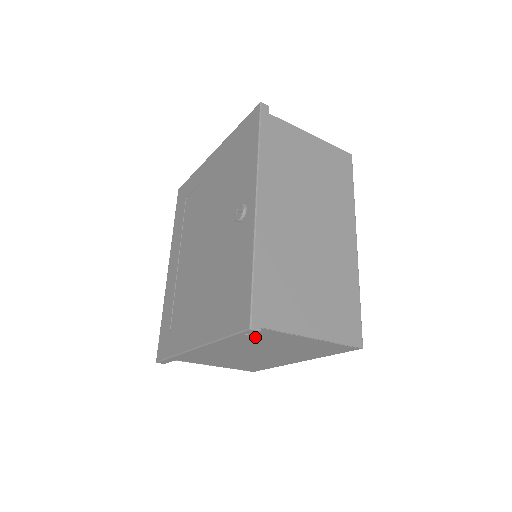
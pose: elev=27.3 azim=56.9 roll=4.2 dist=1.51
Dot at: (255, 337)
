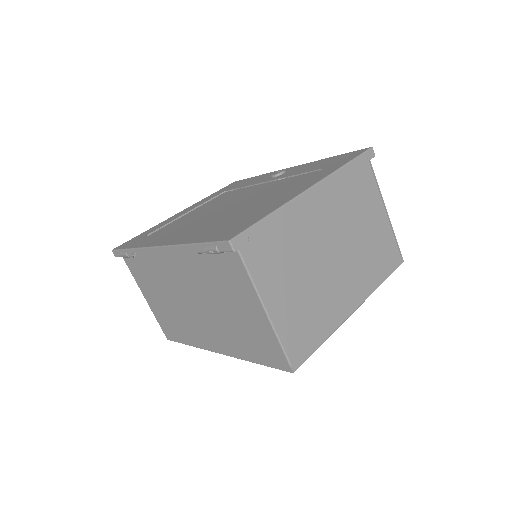
Dot at: (357, 188)
